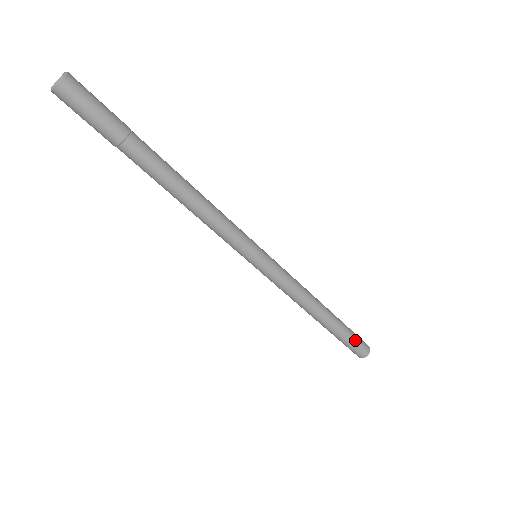
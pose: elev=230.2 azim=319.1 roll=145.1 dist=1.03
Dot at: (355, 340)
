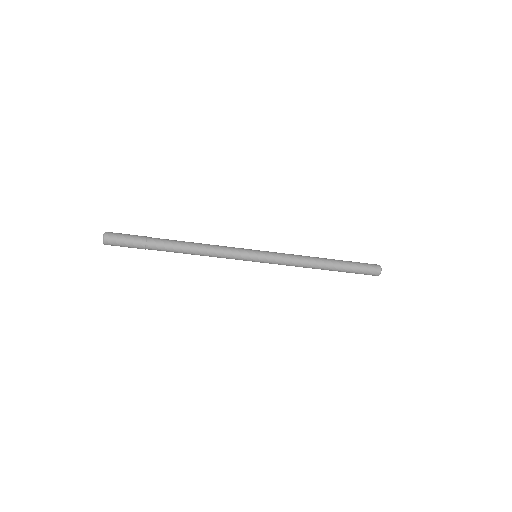
Dot at: (362, 266)
